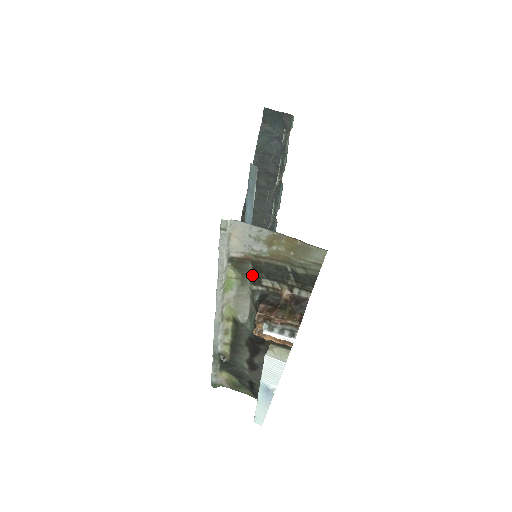
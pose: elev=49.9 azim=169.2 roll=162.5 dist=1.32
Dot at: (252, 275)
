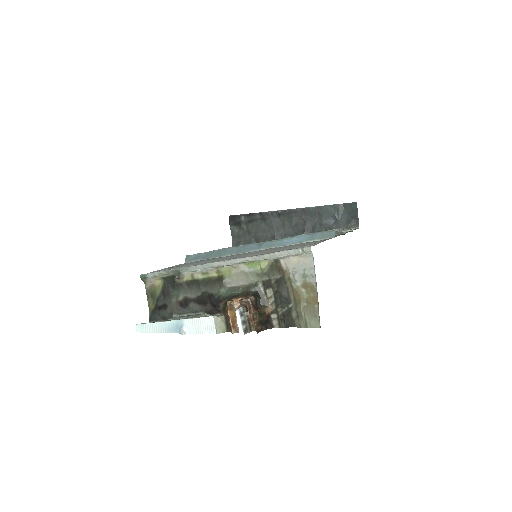
Dot at: (271, 280)
